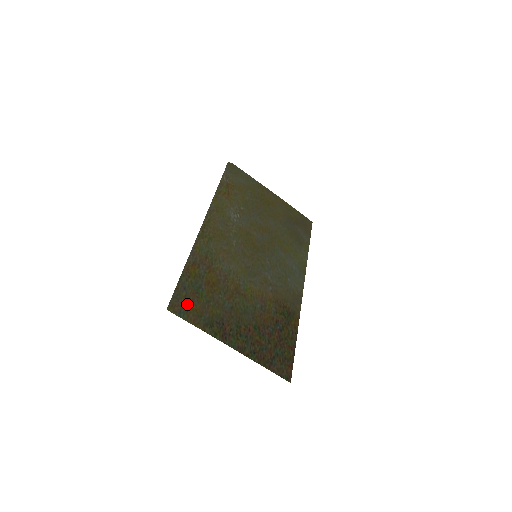
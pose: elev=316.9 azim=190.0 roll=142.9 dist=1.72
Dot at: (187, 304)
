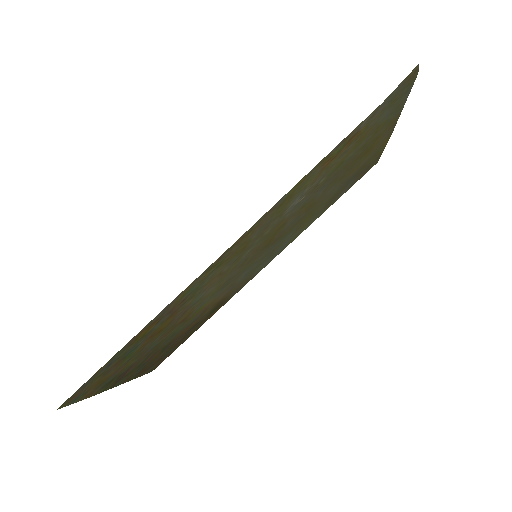
Dot at: (96, 382)
